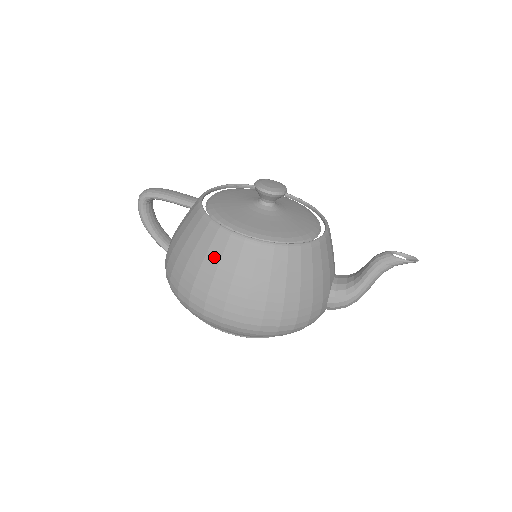
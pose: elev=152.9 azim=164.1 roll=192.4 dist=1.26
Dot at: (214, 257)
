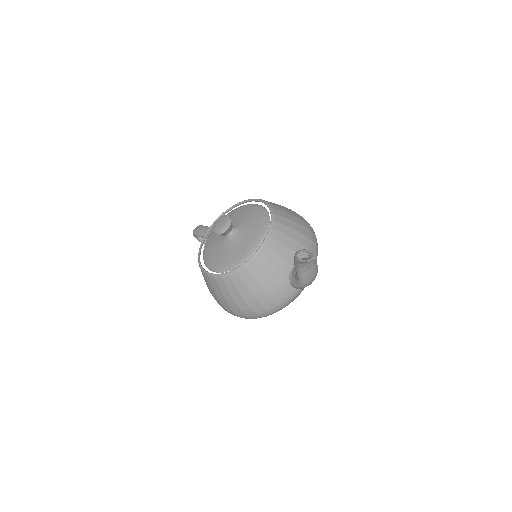
Dot at: (207, 284)
